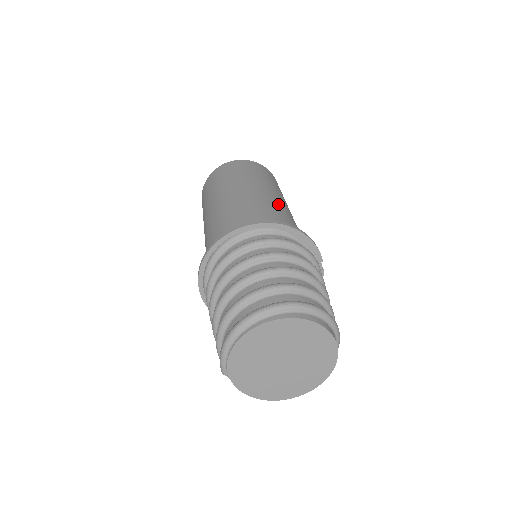
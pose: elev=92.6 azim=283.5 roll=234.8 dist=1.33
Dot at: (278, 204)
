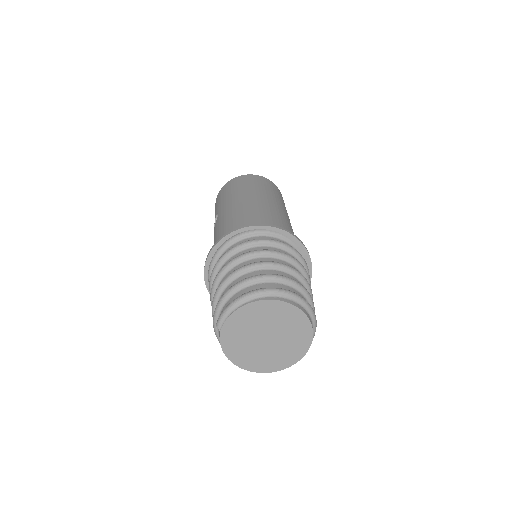
Dot at: (290, 225)
